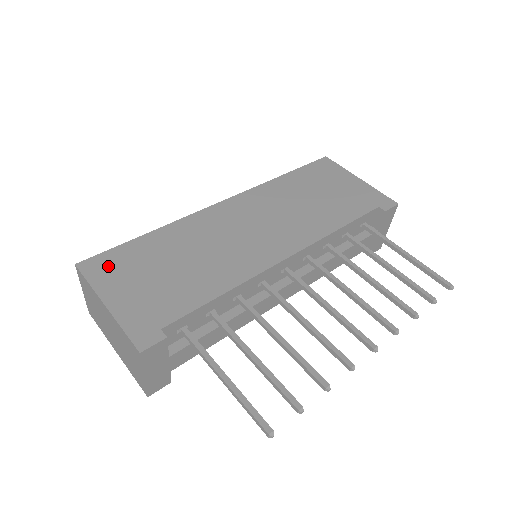
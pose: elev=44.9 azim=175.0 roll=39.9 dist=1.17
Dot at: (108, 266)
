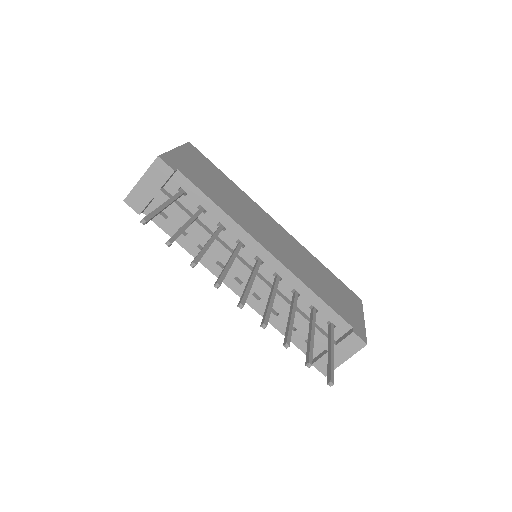
Dot at: (198, 155)
